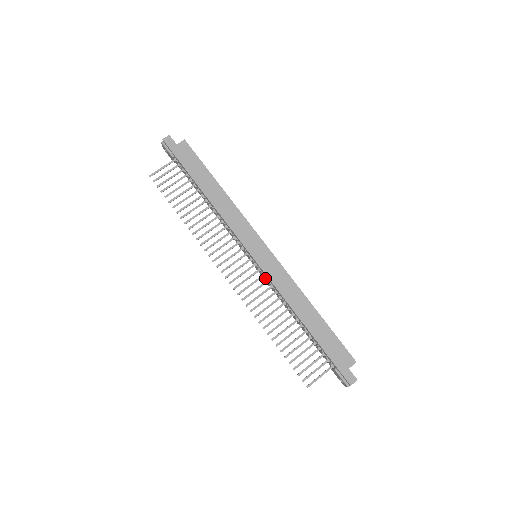
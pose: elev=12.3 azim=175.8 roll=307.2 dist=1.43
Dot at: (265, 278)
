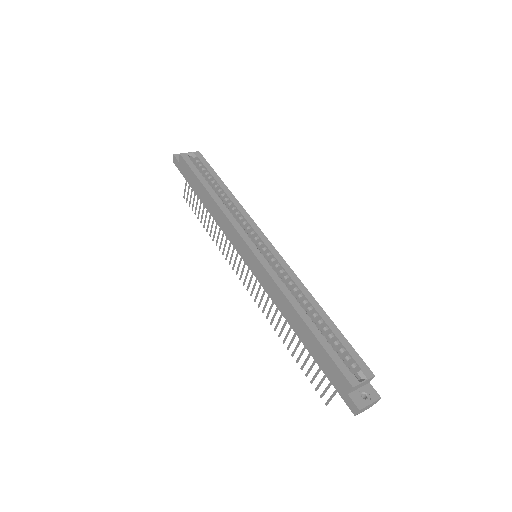
Dot at: occluded
